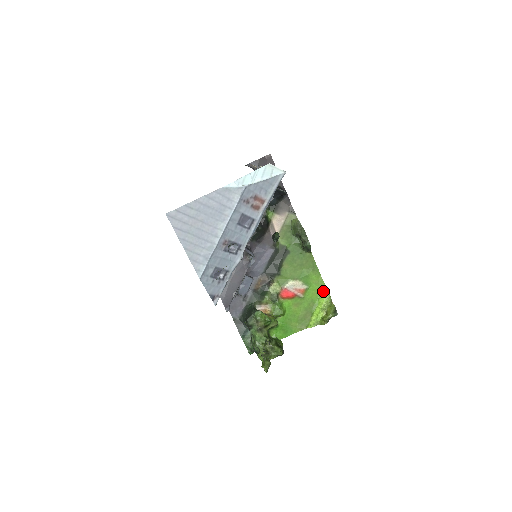
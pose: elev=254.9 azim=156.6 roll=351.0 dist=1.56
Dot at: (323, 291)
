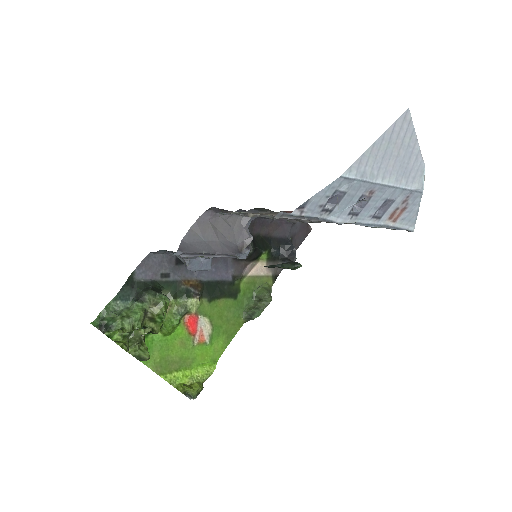
Dot at: (210, 364)
